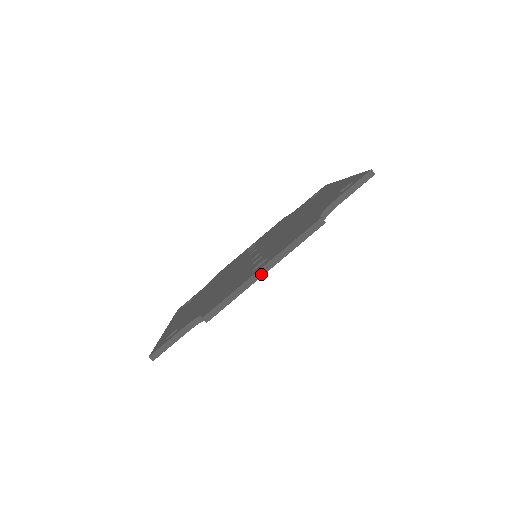
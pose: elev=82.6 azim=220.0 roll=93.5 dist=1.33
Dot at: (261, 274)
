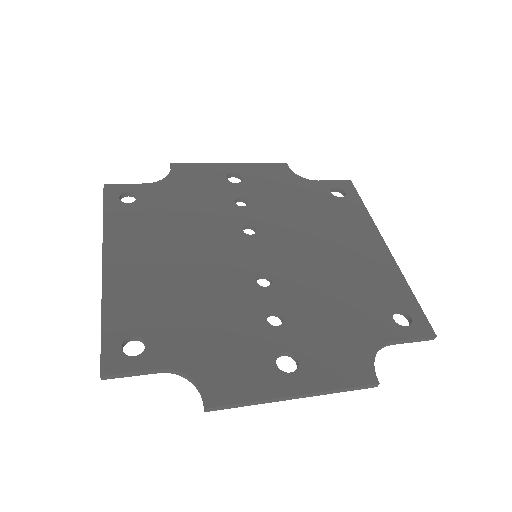
Dot at: (291, 398)
